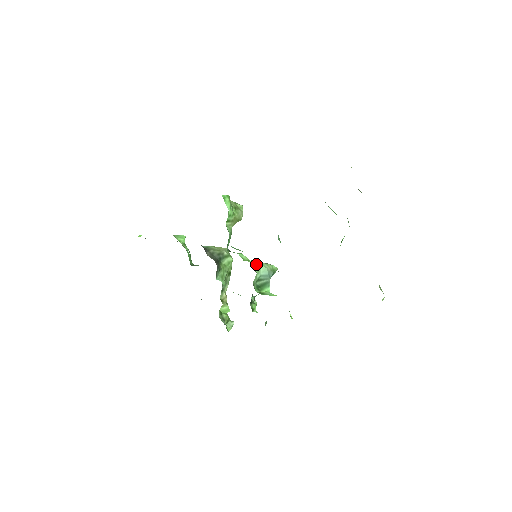
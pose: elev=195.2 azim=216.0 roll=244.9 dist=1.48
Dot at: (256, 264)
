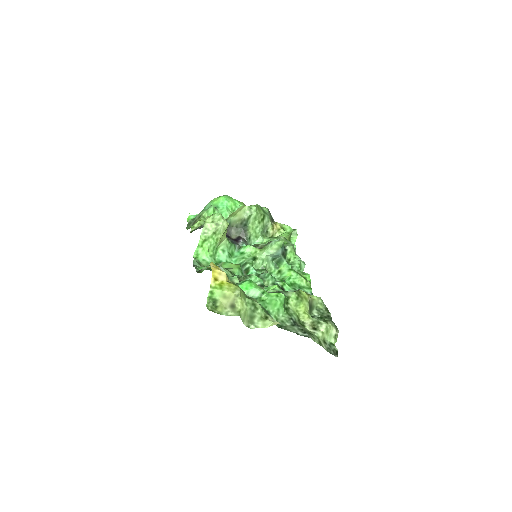
Dot at: (260, 260)
